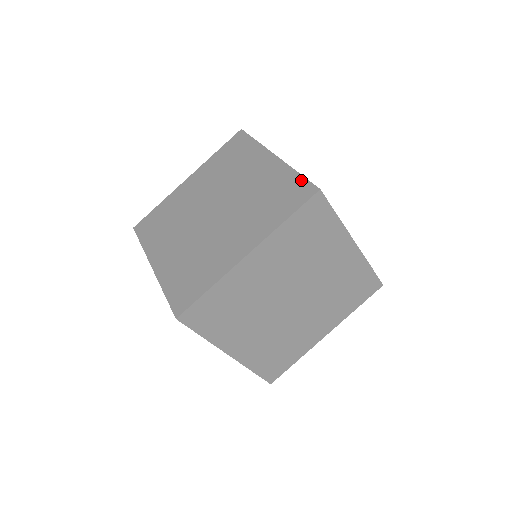
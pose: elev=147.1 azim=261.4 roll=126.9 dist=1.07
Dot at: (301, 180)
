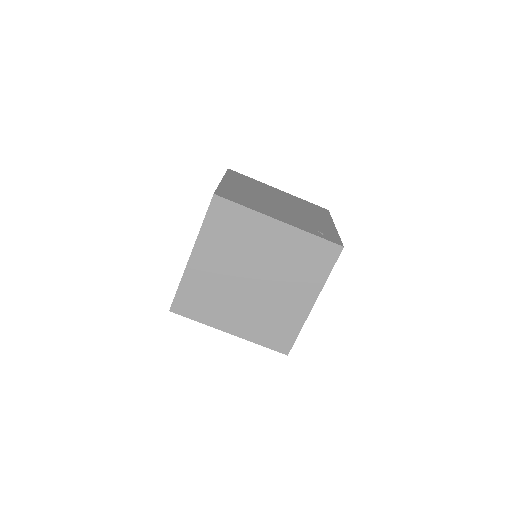
Dot at: occluded
